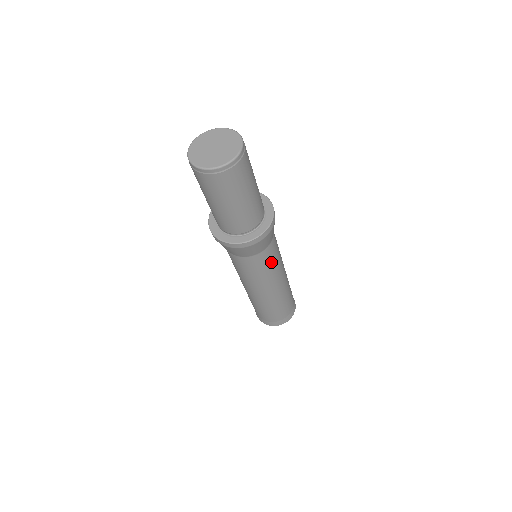
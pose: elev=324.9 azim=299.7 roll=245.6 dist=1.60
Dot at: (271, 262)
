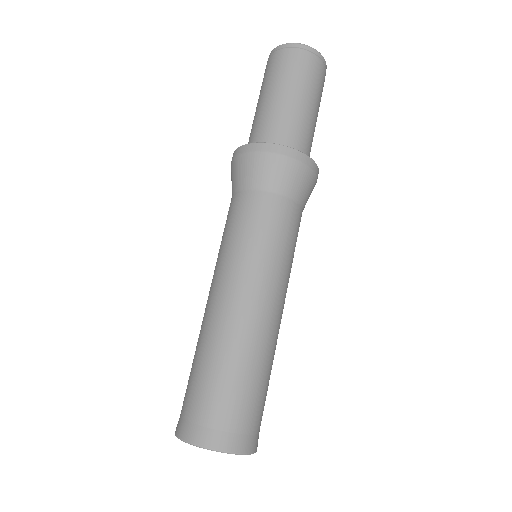
Dot at: (284, 237)
